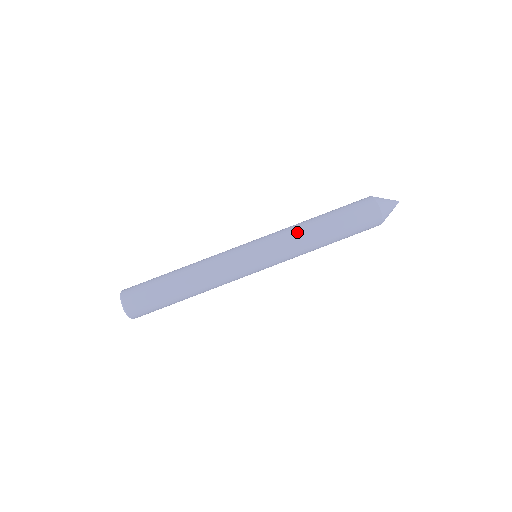
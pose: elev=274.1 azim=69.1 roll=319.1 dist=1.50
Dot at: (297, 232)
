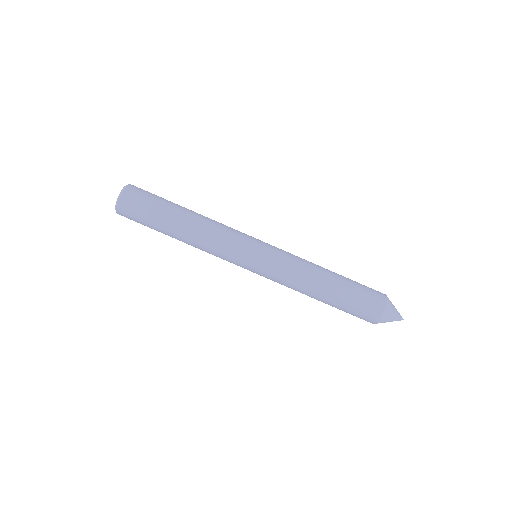
Dot at: (299, 281)
